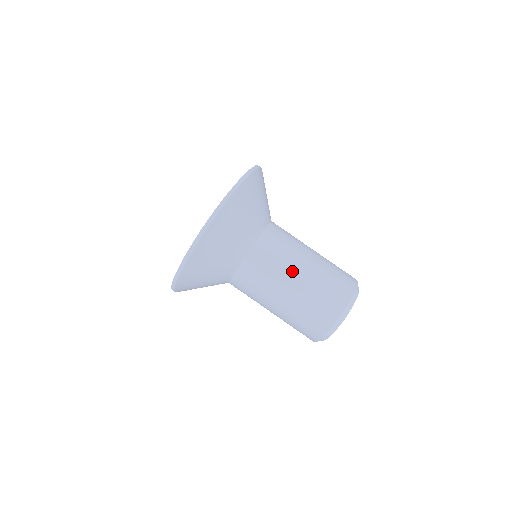
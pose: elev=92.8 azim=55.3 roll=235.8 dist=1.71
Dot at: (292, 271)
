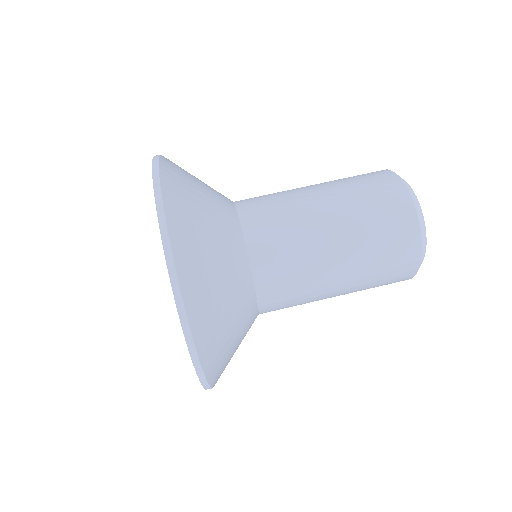
Dot at: (312, 210)
